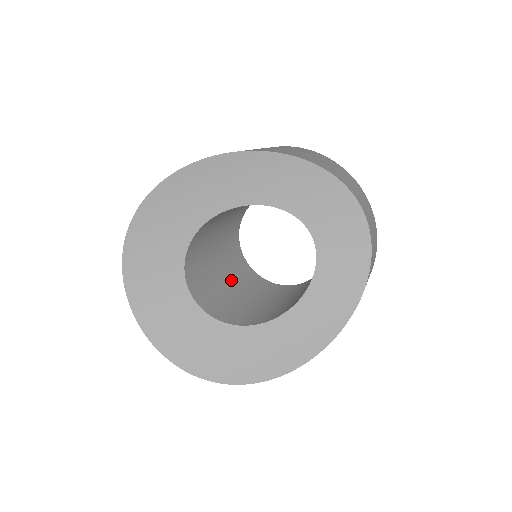
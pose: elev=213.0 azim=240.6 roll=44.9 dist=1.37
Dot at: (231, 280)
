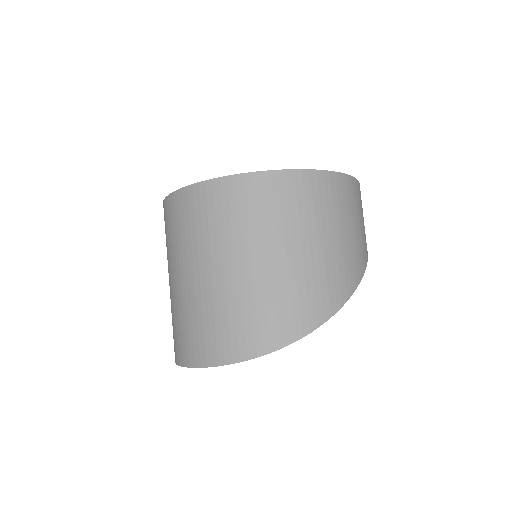
Dot at: occluded
